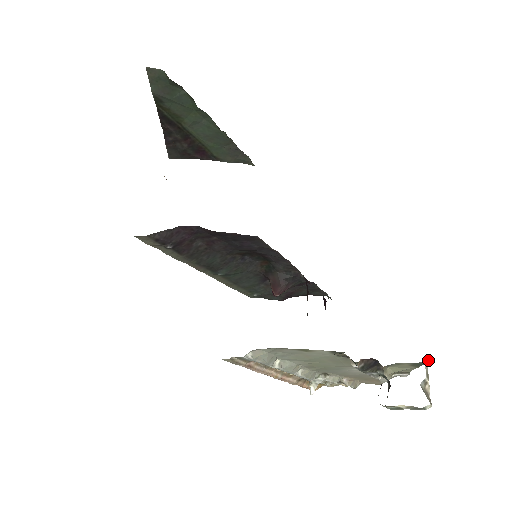
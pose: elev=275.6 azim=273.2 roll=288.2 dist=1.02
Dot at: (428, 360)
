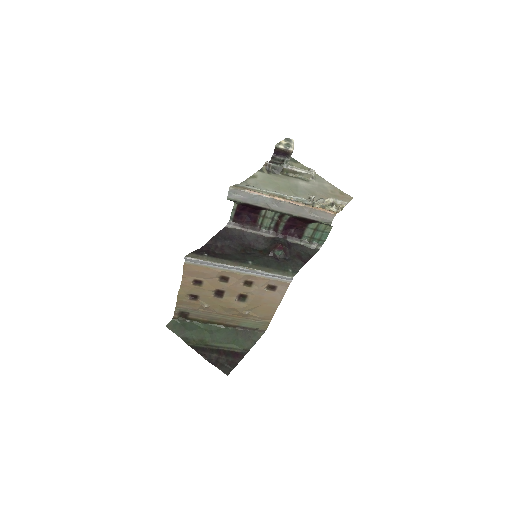
Dot at: occluded
